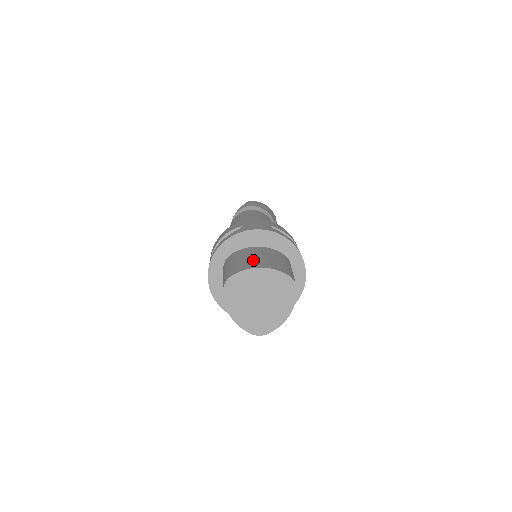
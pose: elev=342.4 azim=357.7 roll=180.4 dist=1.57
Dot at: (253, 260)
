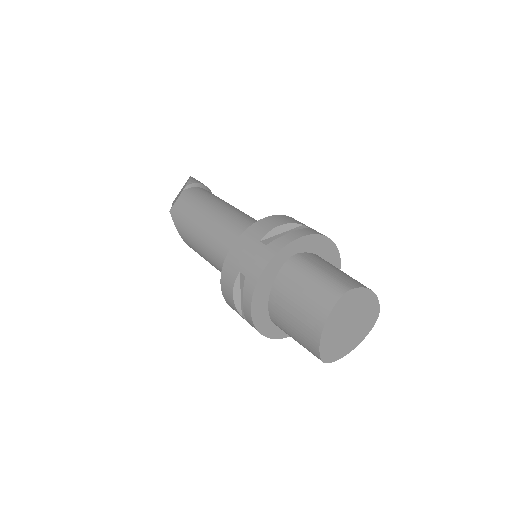
Dot at: (351, 277)
